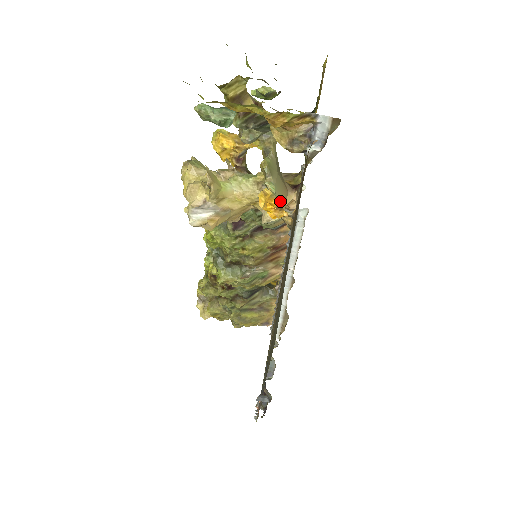
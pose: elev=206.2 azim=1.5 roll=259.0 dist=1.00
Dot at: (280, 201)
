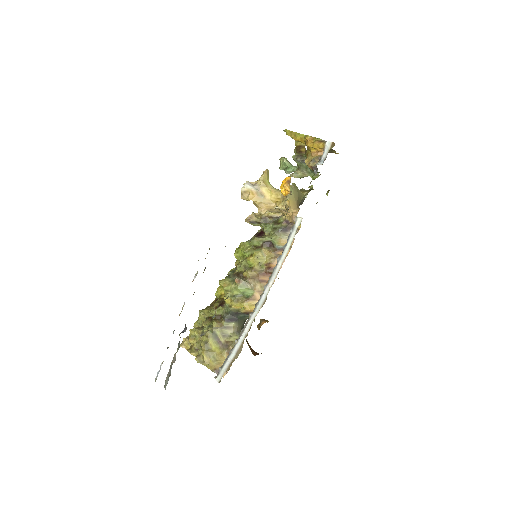
Dot at: occluded
